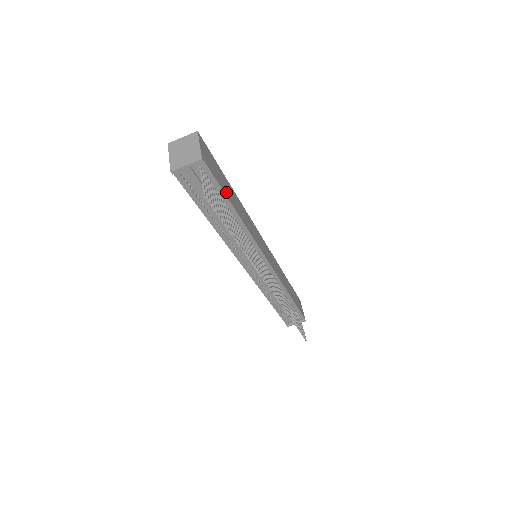
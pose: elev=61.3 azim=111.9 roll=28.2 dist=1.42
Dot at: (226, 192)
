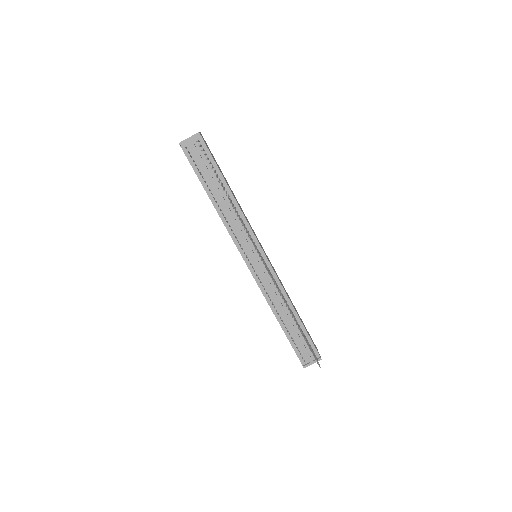
Dot at: (220, 171)
